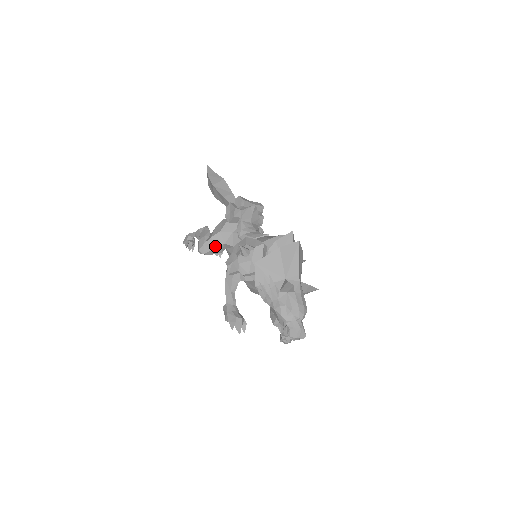
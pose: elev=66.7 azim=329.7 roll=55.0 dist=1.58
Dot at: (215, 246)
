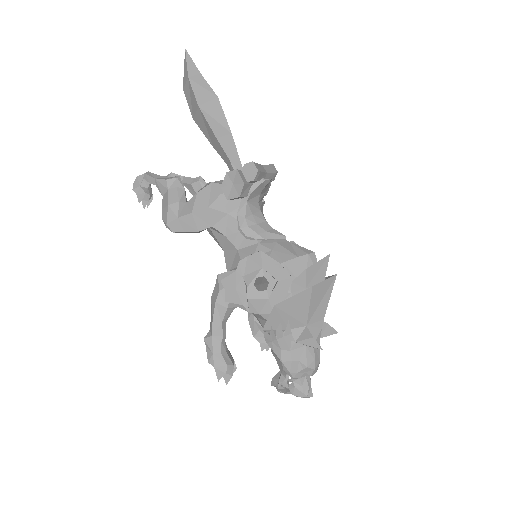
Dot at: (196, 227)
